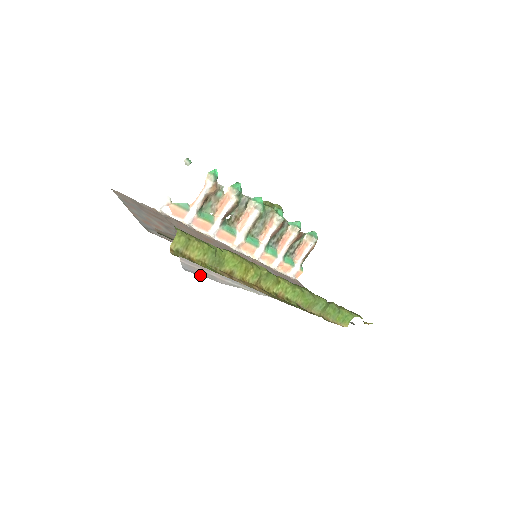
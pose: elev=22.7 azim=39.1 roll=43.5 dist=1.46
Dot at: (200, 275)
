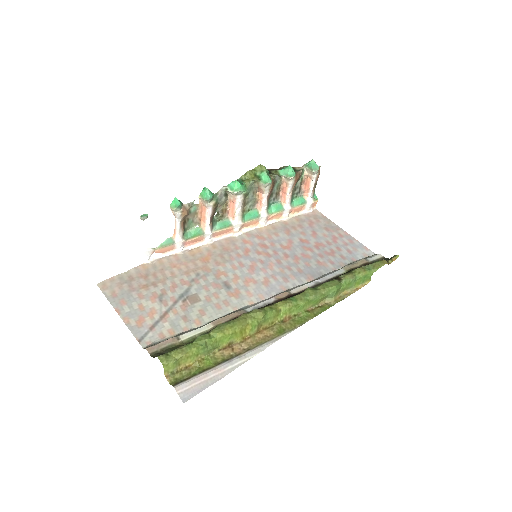
Dot at: (199, 392)
